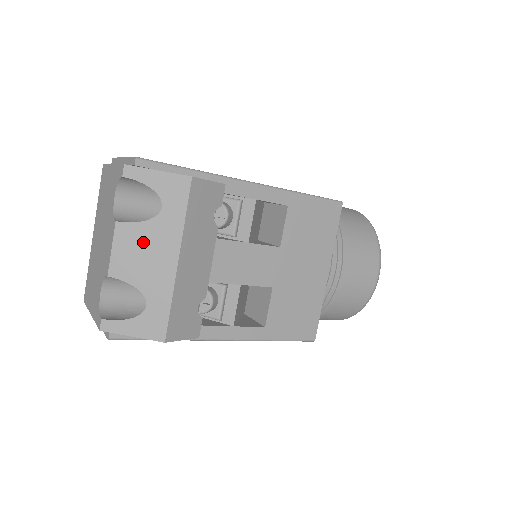
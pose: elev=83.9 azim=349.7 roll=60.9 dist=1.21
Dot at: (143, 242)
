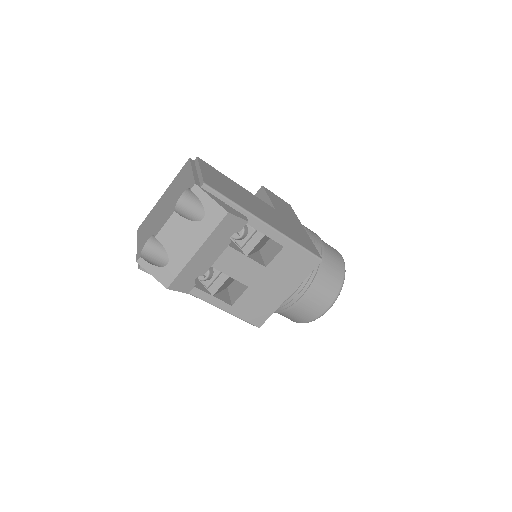
Dot at: (183, 231)
